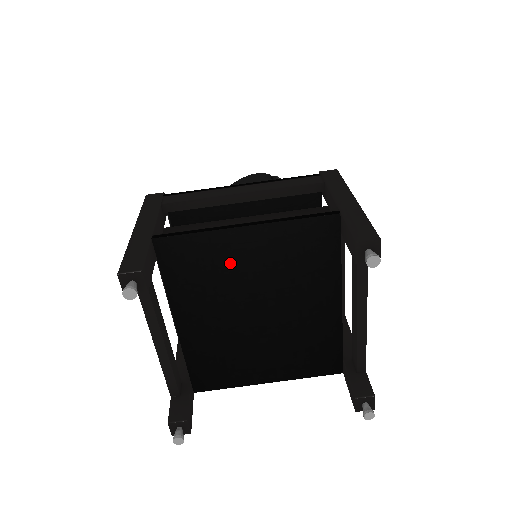
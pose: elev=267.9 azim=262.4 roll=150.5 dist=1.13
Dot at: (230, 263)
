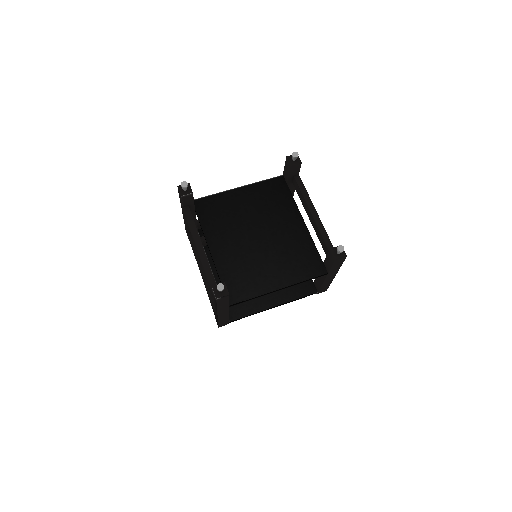
Dot at: (235, 207)
